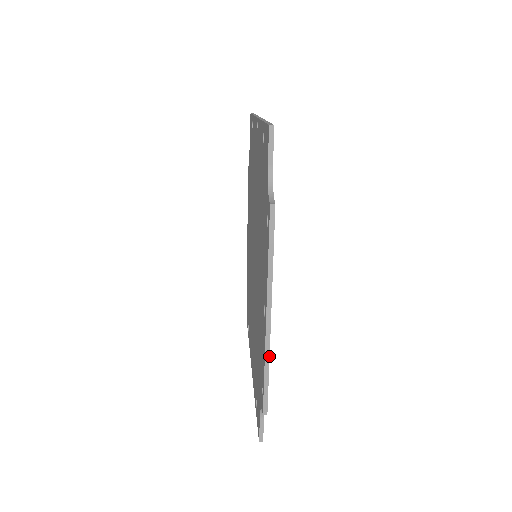
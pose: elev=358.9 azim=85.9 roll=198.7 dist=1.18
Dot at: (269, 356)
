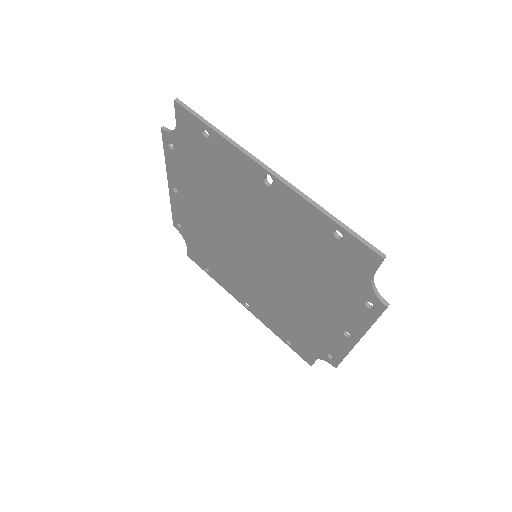
Dot at: occluded
